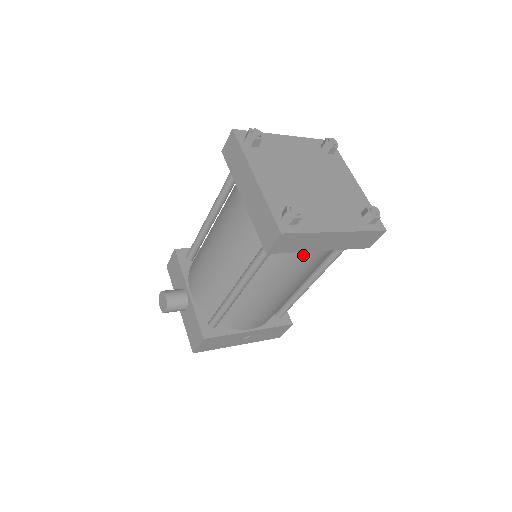
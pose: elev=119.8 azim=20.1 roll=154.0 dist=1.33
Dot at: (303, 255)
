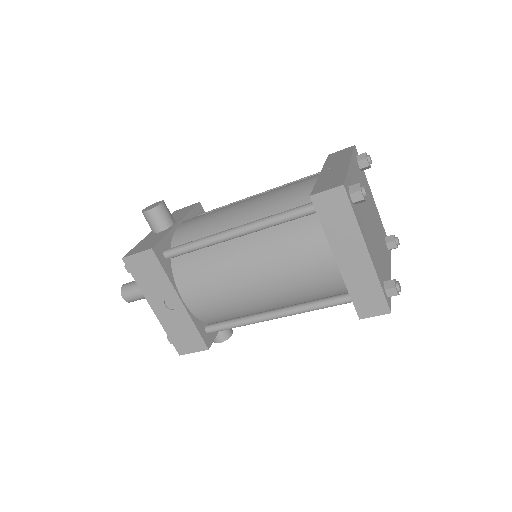
Dot at: (319, 249)
